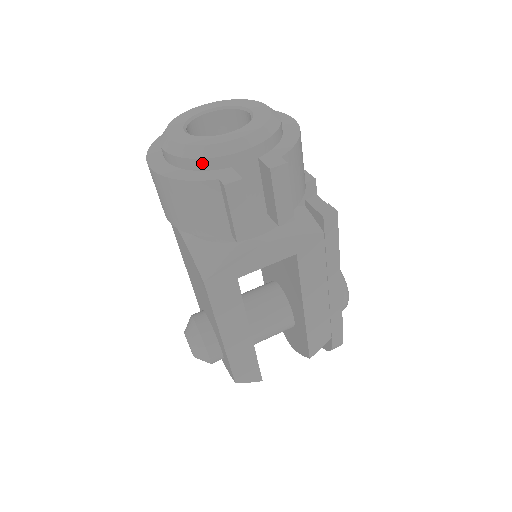
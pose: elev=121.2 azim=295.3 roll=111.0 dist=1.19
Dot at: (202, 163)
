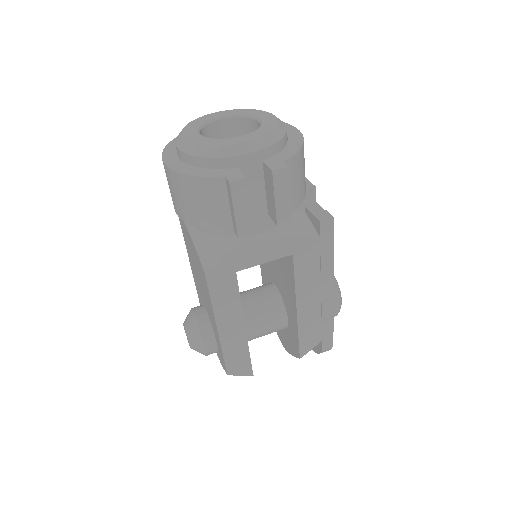
Dot at: (211, 162)
